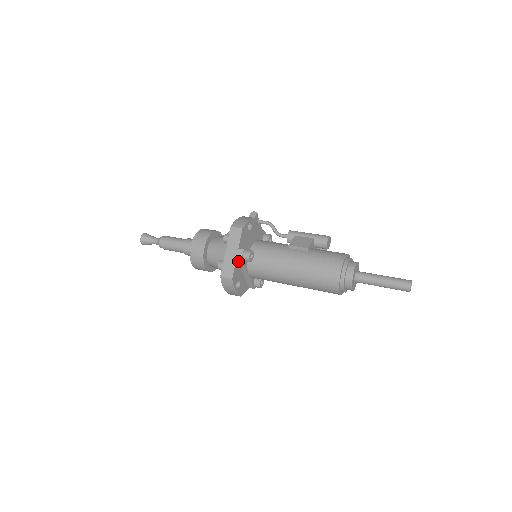
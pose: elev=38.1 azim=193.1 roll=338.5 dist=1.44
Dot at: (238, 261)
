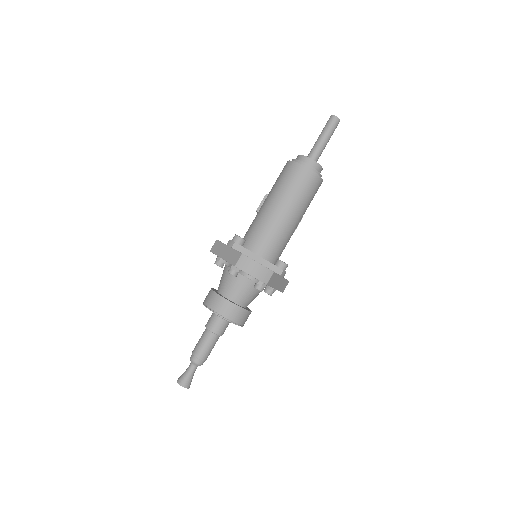
Dot at: (236, 249)
